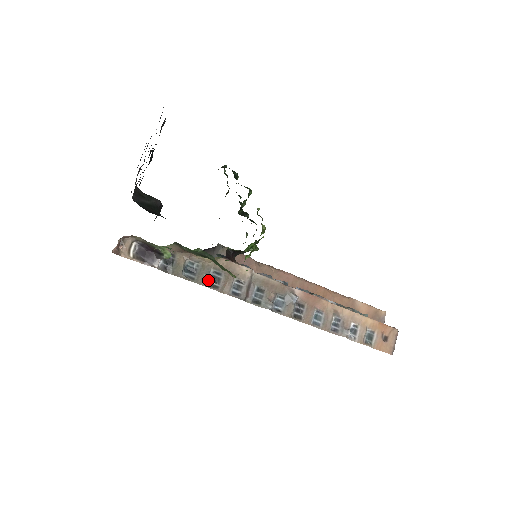
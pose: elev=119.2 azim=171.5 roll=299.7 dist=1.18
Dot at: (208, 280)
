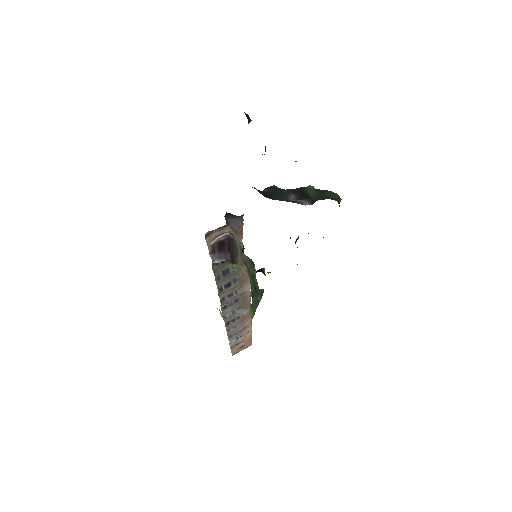
Dot at: (224, 283)
